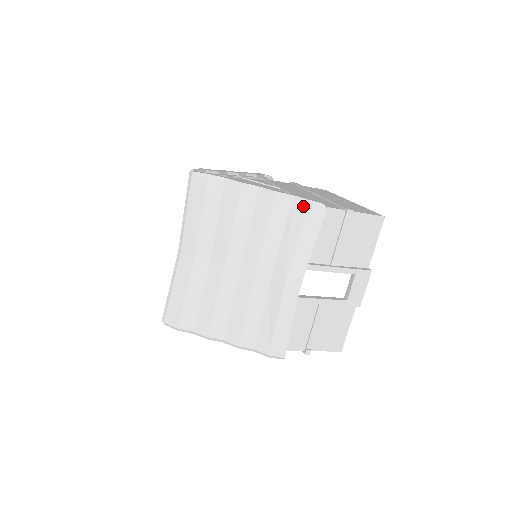
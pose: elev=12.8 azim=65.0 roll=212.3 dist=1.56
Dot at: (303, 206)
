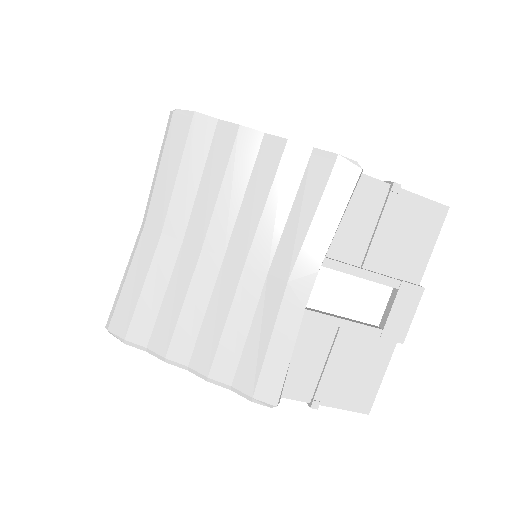
Dot at: (326, 163)
